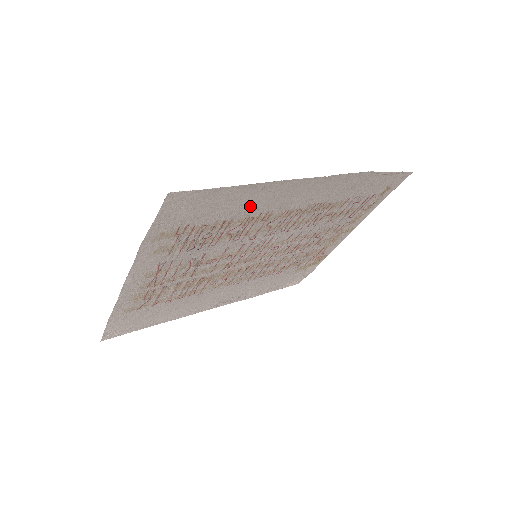
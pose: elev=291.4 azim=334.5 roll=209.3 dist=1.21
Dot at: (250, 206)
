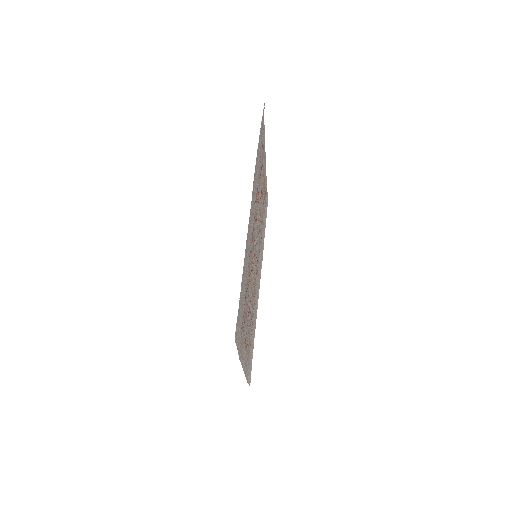
Dot at: (246, 267)
